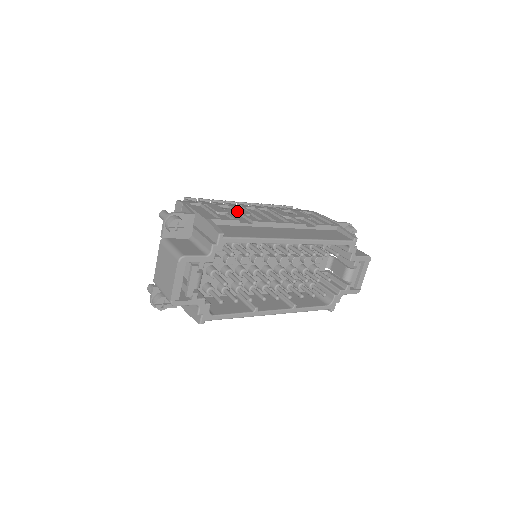
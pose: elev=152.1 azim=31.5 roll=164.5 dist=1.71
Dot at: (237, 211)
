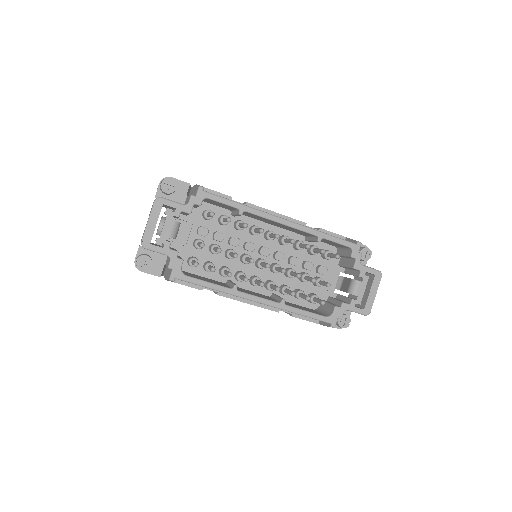
Dot at: occluded
